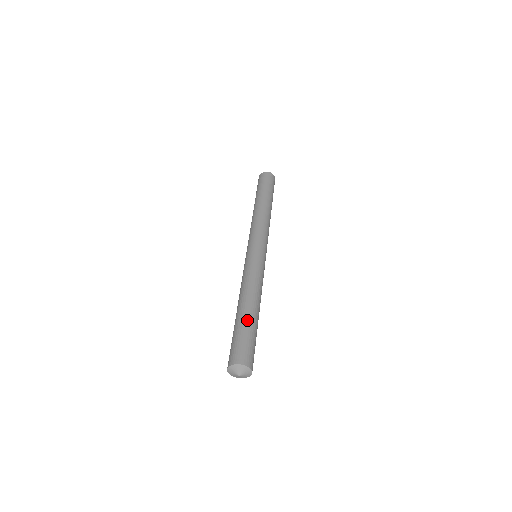
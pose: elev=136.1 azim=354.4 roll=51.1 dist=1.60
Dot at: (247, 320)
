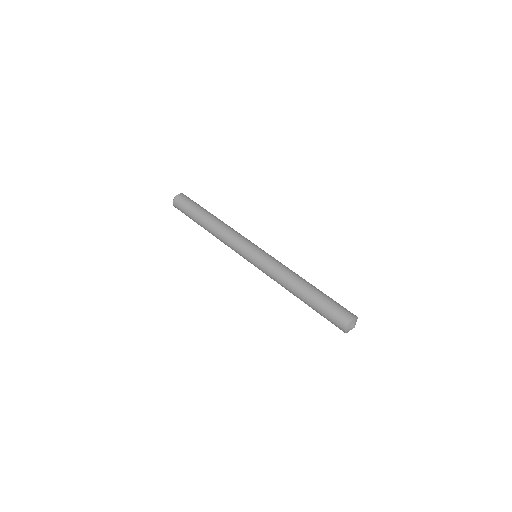
Dot at: occluded
